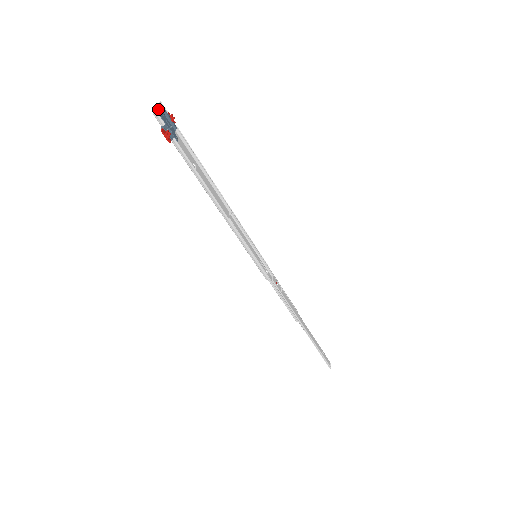
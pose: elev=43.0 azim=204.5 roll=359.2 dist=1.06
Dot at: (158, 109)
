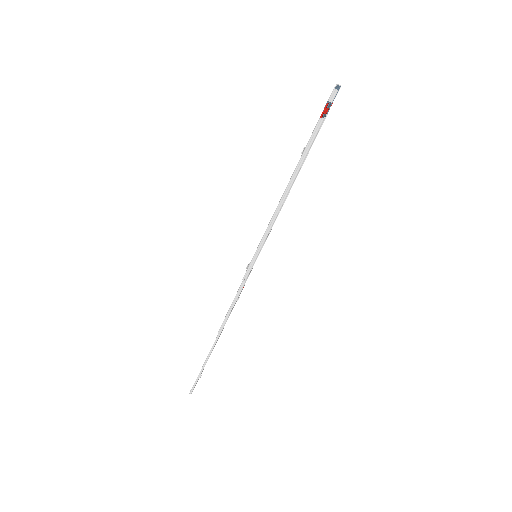
Dot at: (338, 88)
